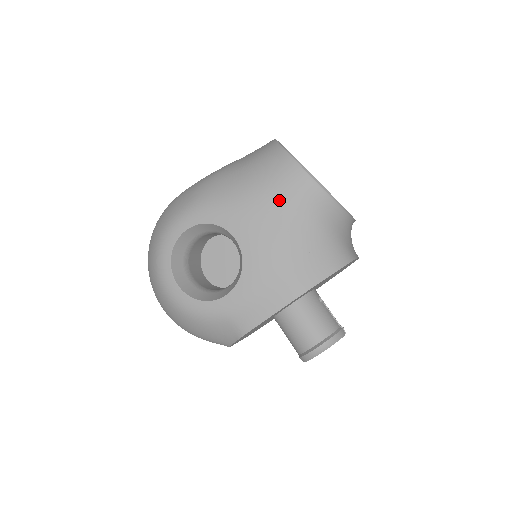
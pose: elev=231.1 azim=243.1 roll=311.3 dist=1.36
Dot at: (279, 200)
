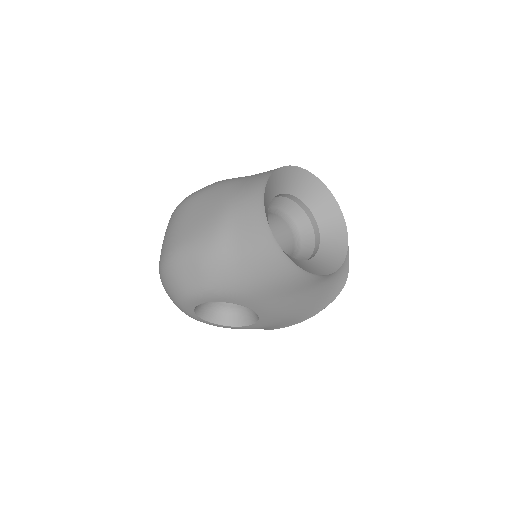
Dot at: (284, 289)
